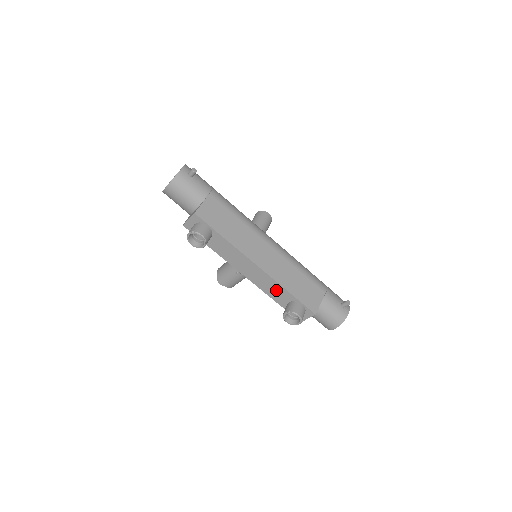
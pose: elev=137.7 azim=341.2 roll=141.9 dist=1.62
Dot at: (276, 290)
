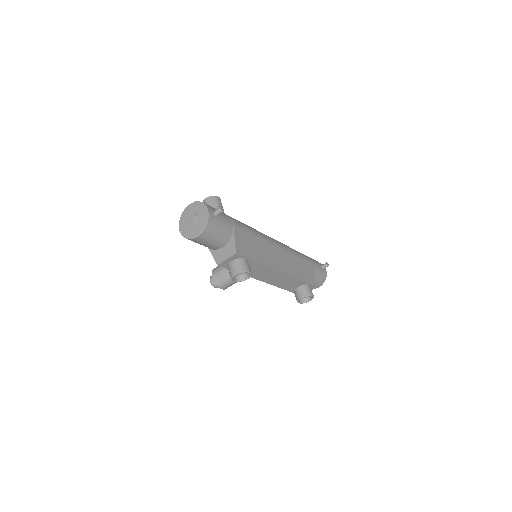
Dot at: (290, 283)
